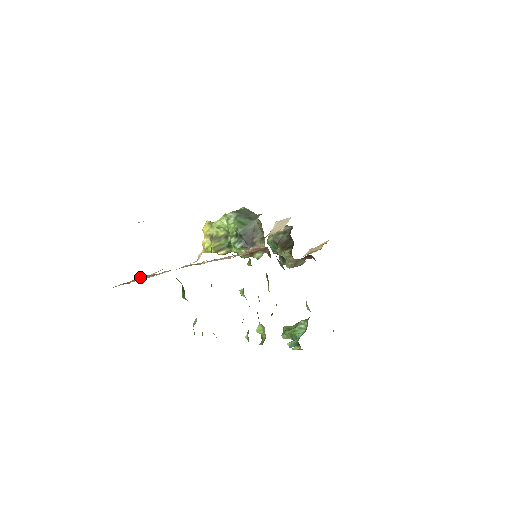
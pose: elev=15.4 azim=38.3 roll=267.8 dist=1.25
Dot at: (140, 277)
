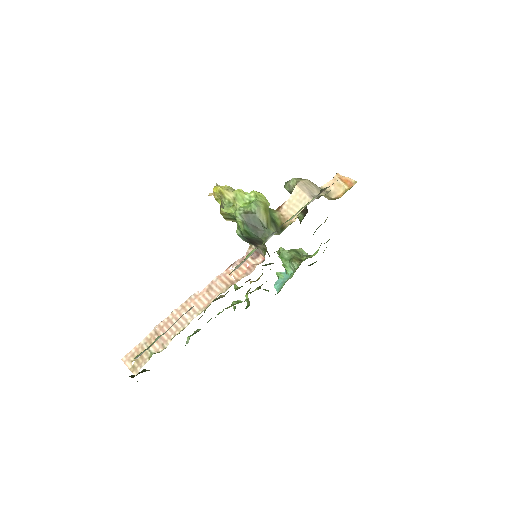
Dot at: (143, 353)
